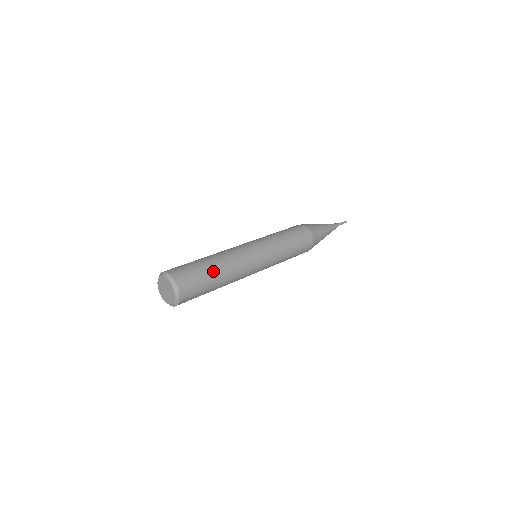
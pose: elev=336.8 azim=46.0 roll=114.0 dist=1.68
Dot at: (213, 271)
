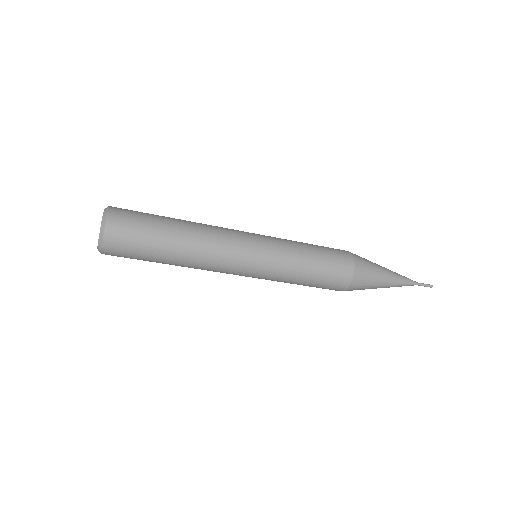
Dot at: (170, 219)
